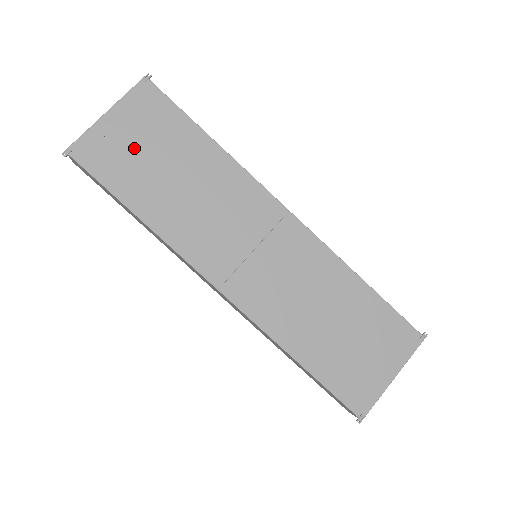
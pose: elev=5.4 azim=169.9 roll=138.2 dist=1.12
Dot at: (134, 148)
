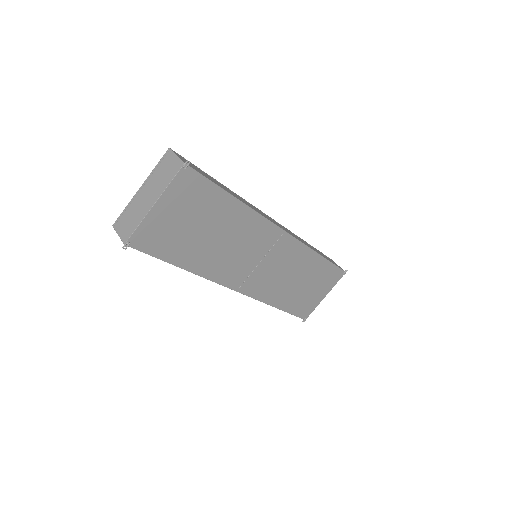
Dot at: (179, 225)
